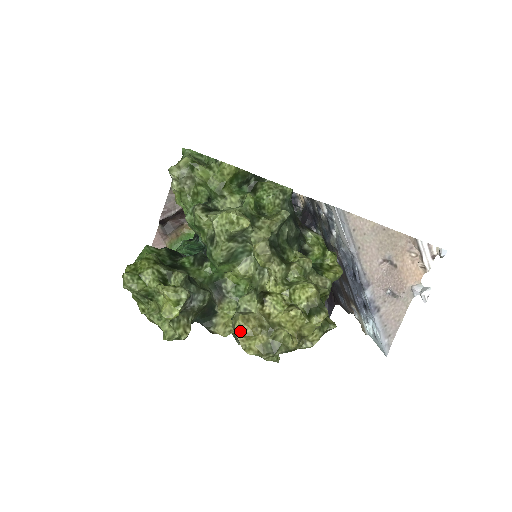
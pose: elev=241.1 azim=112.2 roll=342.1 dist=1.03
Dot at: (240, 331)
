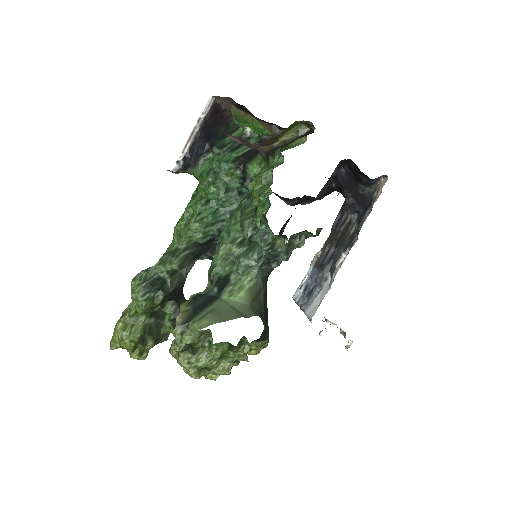
Dot at: (171, 354)
